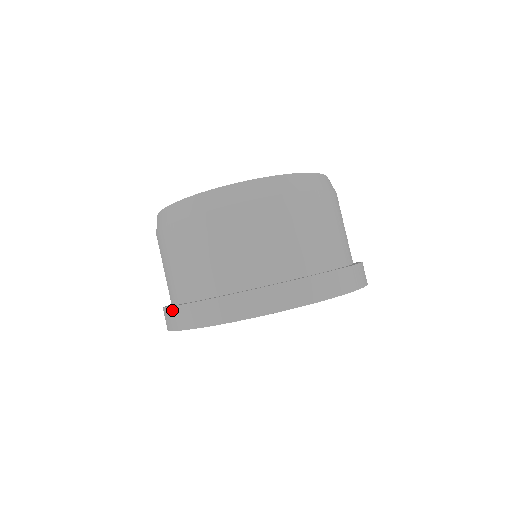
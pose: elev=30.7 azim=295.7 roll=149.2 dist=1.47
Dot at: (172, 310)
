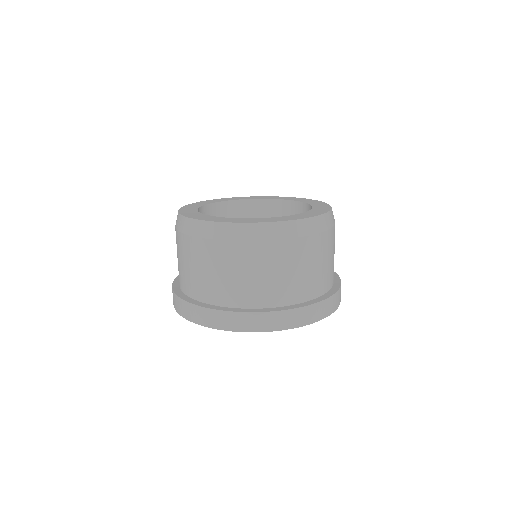
Dot at: (218, 313)
